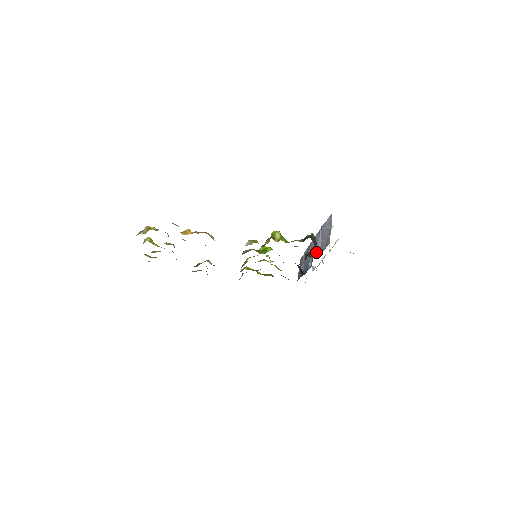
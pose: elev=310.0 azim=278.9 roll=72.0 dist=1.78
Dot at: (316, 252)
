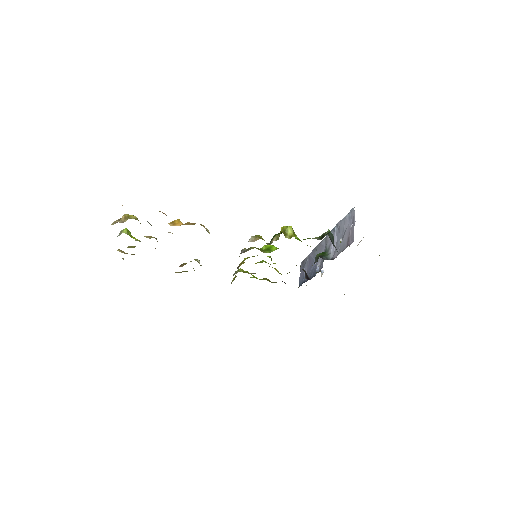
Dot at: (330, 253)
